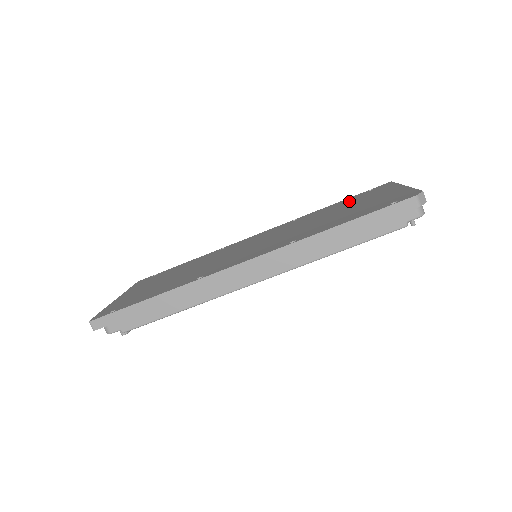
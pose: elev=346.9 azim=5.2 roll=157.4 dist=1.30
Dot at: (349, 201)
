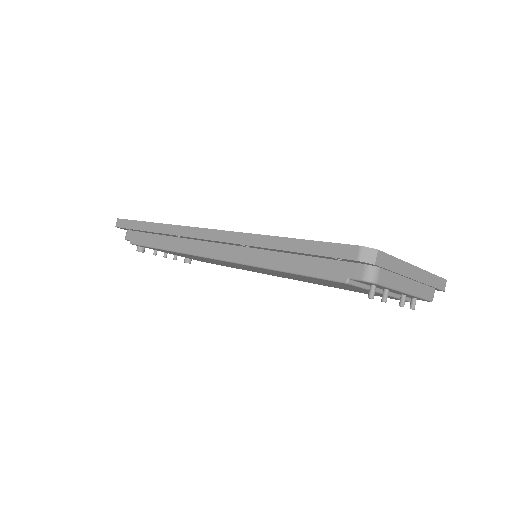
Dot at: occluded
